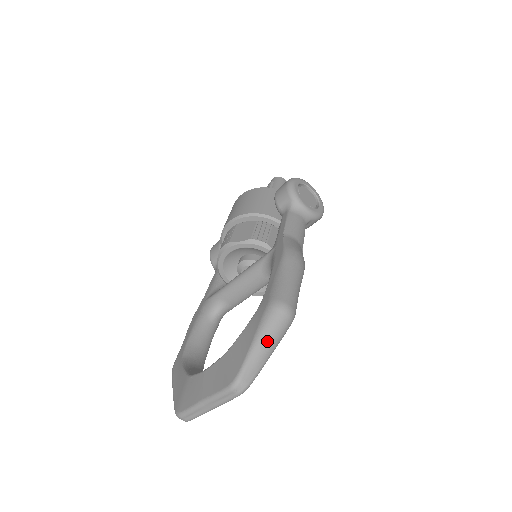
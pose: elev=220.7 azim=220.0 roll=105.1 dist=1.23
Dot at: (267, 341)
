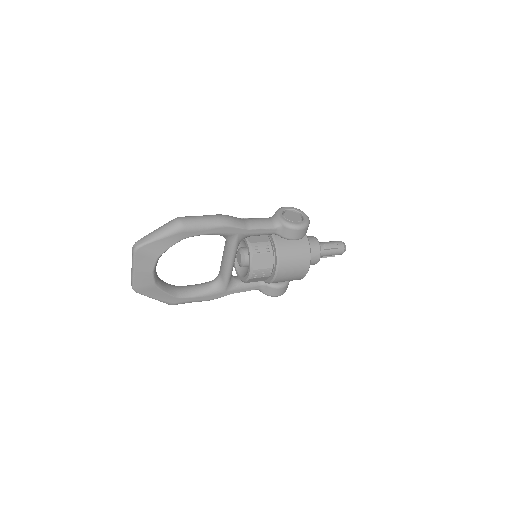
Dot at: (159, 230)
